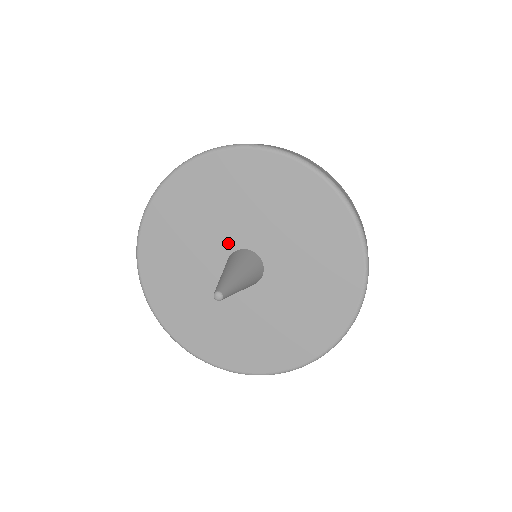
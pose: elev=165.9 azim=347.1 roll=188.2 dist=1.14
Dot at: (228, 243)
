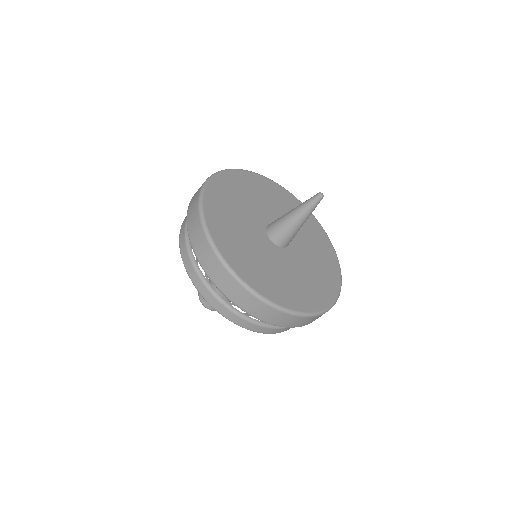
Dot at: occluded
